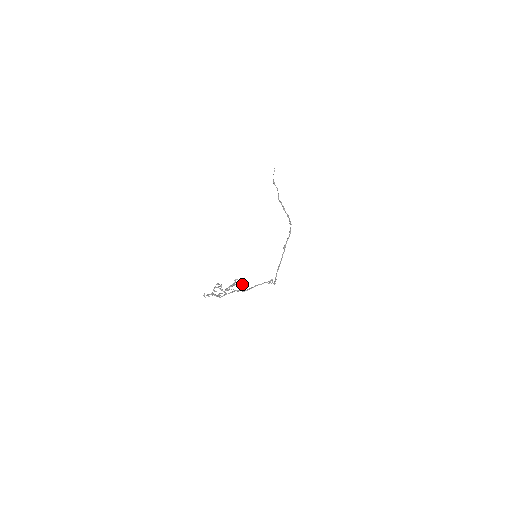
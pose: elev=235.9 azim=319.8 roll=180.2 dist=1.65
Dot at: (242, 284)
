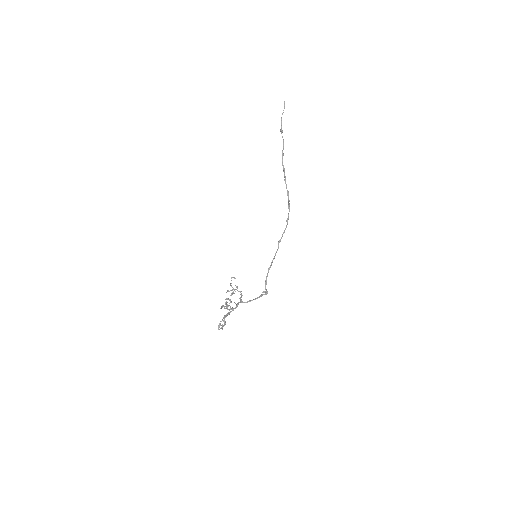
Dot at: occluded
